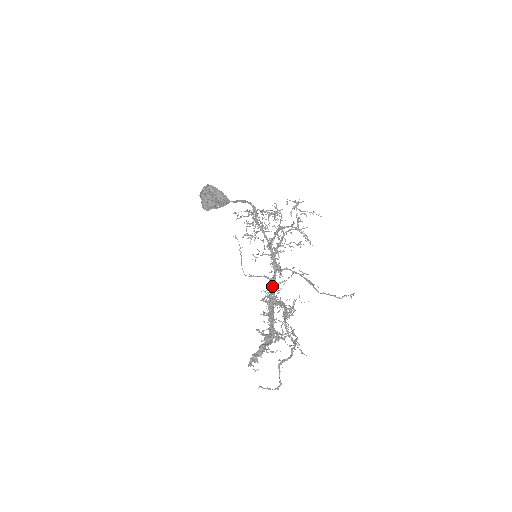
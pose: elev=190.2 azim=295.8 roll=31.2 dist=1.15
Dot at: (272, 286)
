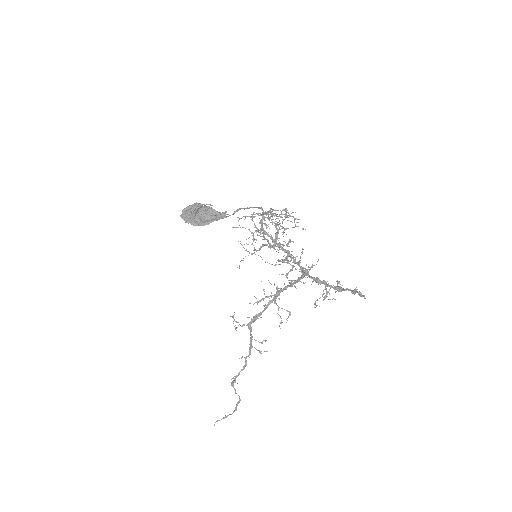
Dot at: (299, 264)
